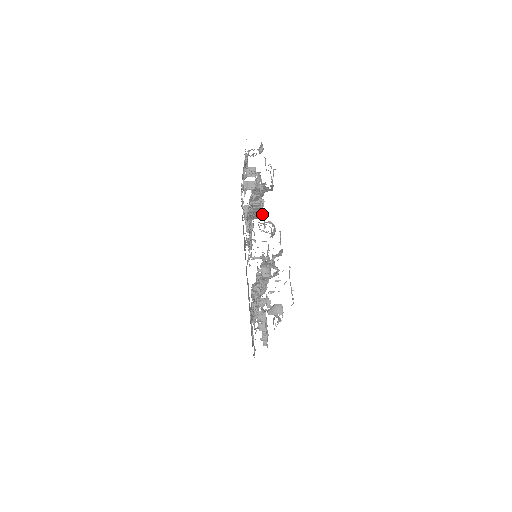
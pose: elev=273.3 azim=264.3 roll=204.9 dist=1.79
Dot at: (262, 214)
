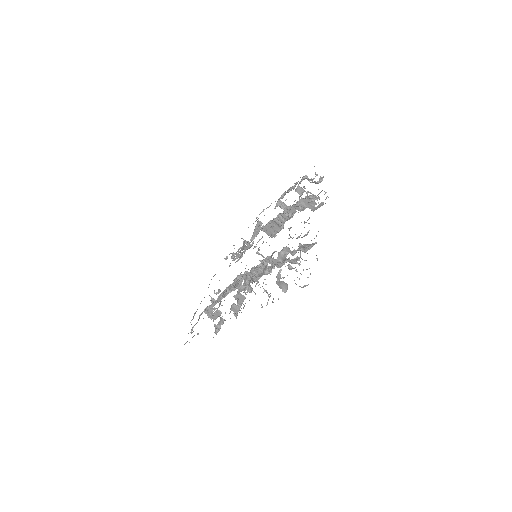
Dot at: (278, 232)
